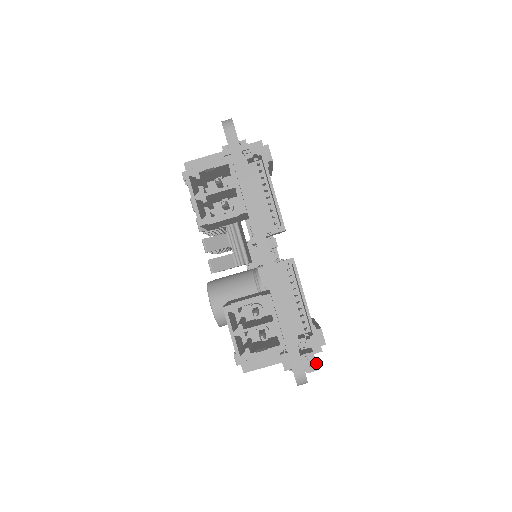
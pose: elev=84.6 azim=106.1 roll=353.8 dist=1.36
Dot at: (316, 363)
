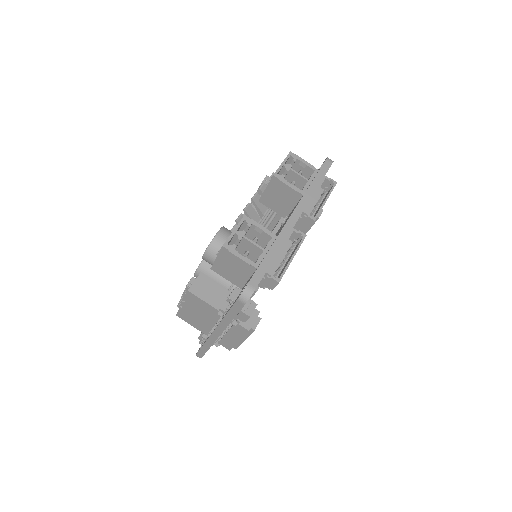
Dot at: occluded
